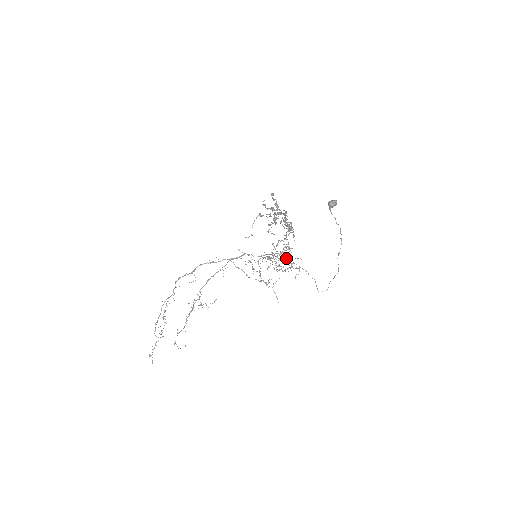
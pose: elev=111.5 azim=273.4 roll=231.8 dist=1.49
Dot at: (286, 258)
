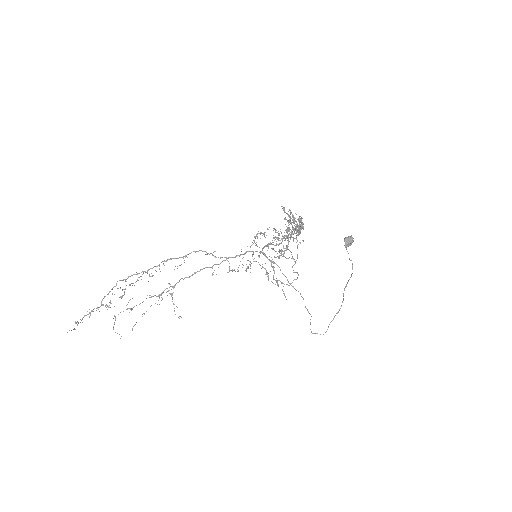
Dot at: occluded
